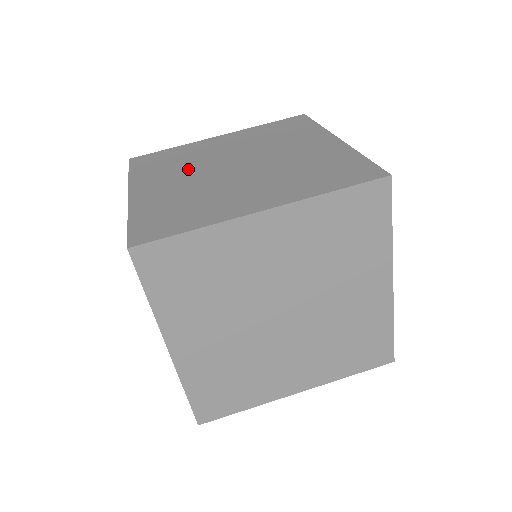
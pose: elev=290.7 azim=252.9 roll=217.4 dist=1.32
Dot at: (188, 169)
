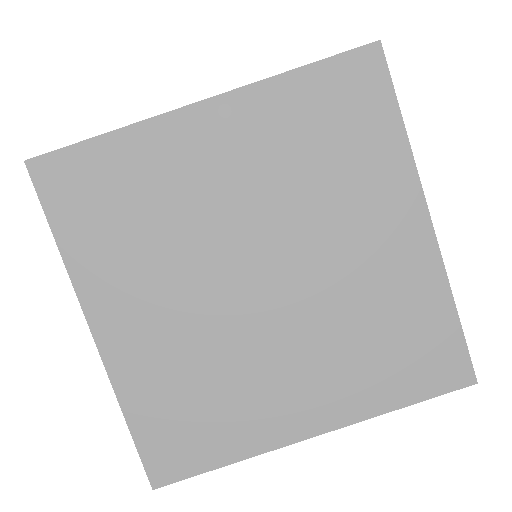
Dot at: (174, 264)
